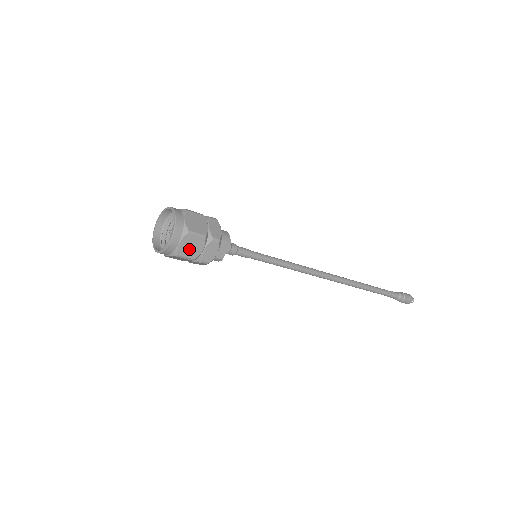
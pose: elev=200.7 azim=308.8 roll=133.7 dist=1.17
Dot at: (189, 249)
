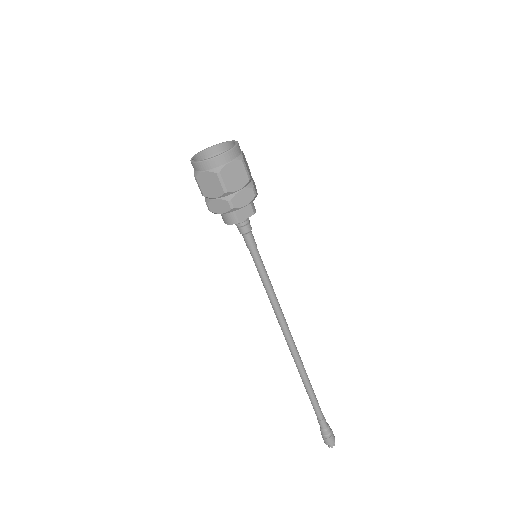
Dot at: (231, 177)
